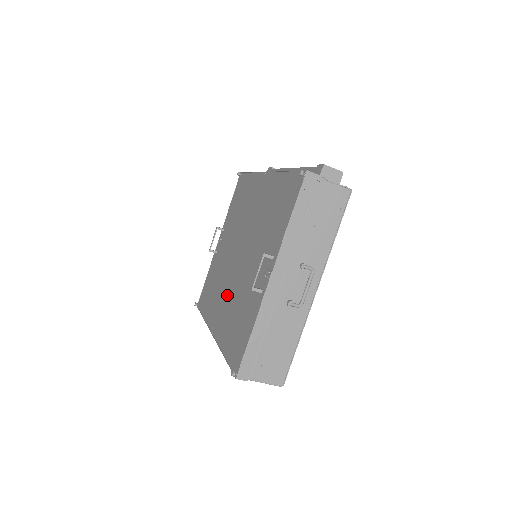
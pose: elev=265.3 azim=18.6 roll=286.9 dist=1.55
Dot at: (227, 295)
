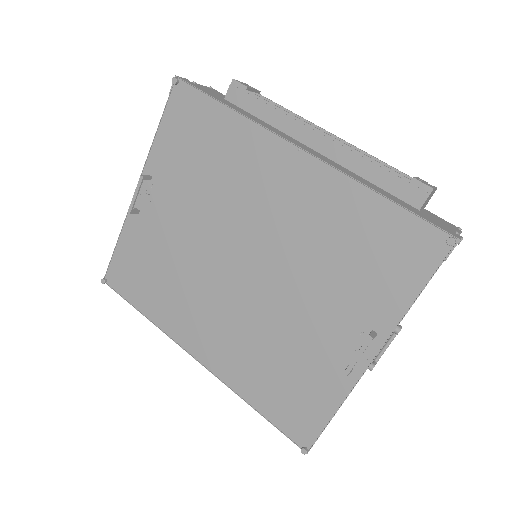
Dot at: (226, 319)
